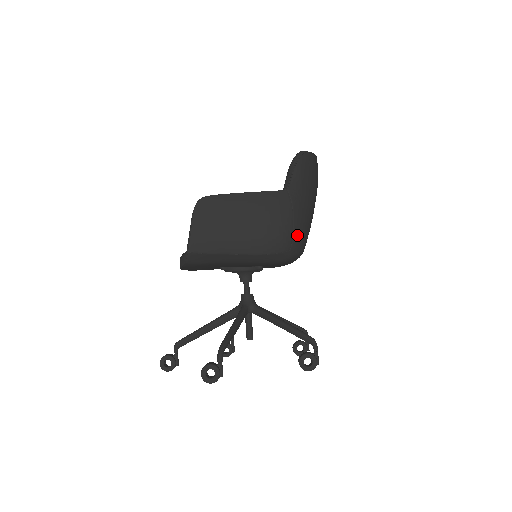
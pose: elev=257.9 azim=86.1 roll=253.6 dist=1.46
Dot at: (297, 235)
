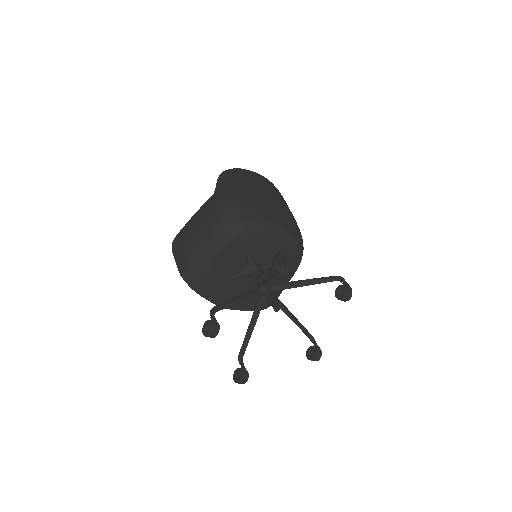
Dot at: (235, 209)
